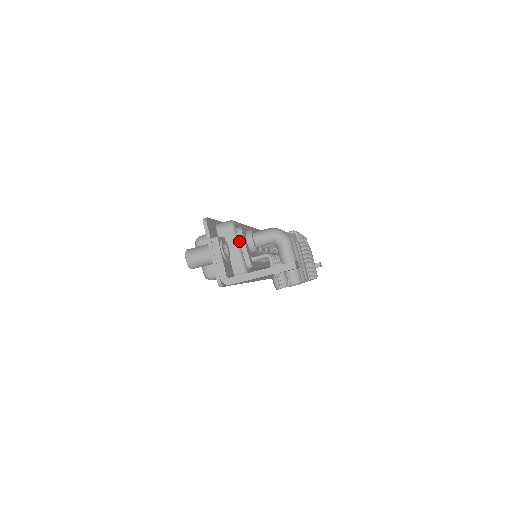
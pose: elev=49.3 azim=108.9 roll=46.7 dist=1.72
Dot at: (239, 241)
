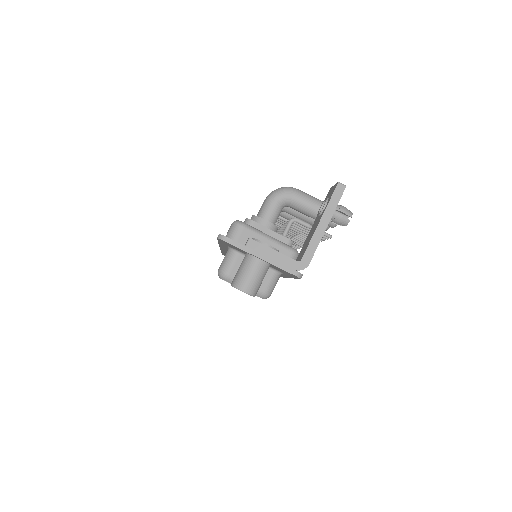
Dot at: (260, 232)
